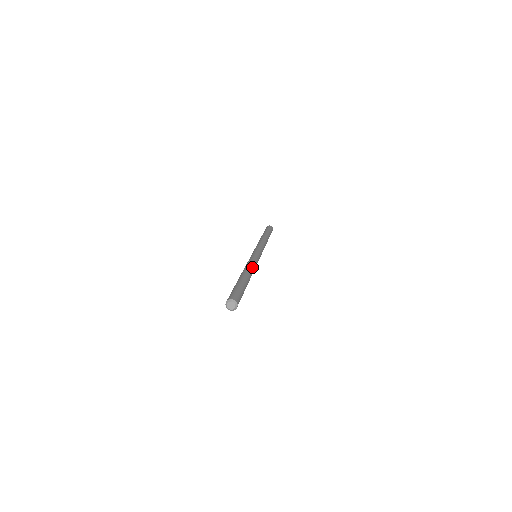
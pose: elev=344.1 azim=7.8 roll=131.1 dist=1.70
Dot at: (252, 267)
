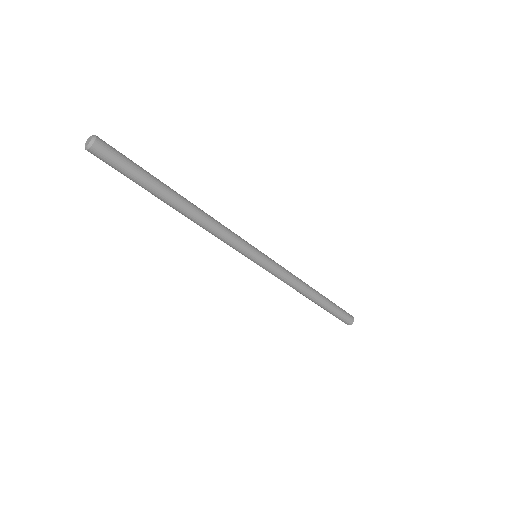
Dot at: occluded
